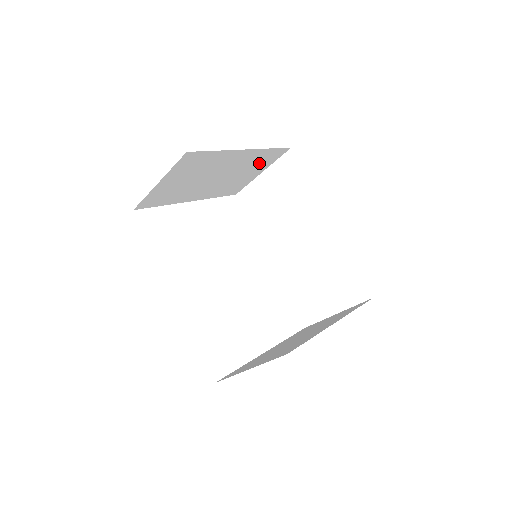
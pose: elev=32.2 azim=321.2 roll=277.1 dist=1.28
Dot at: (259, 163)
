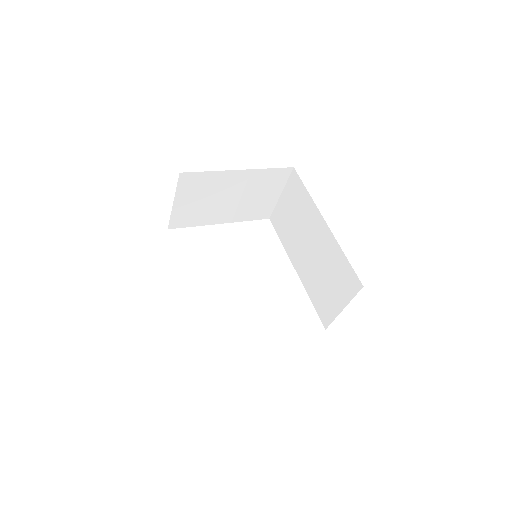
Dot at: (269, 184)
